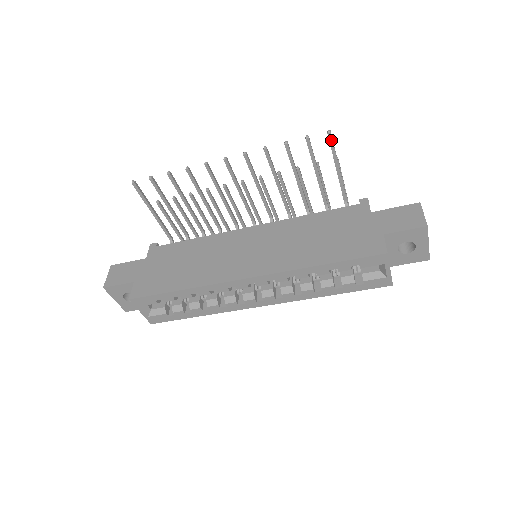
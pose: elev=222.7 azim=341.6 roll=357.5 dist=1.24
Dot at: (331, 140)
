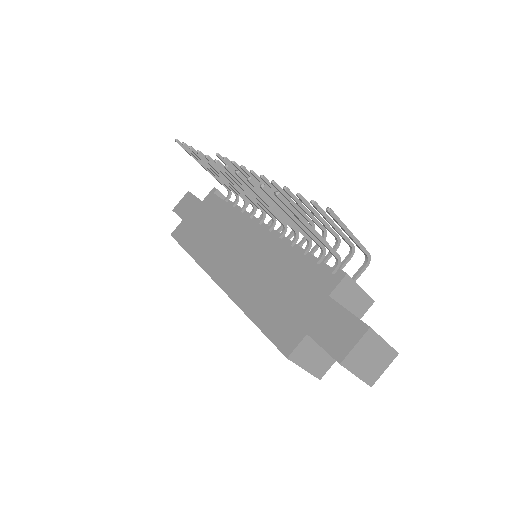
Dot at: (283, 202)
